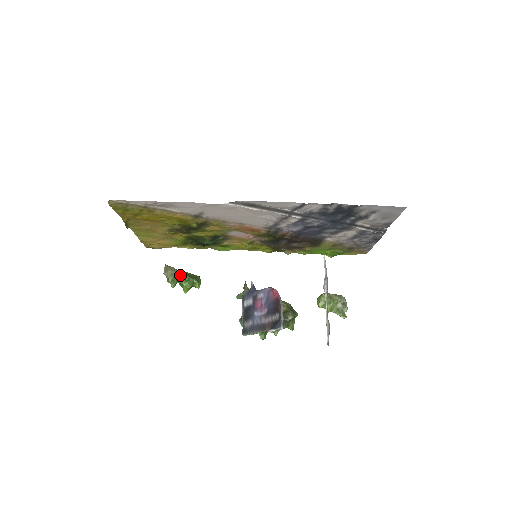
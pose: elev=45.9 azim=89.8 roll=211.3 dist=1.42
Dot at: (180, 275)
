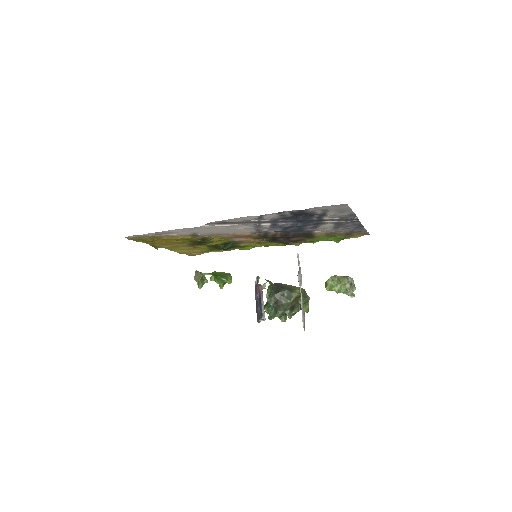
Dot at: (214, 275)
